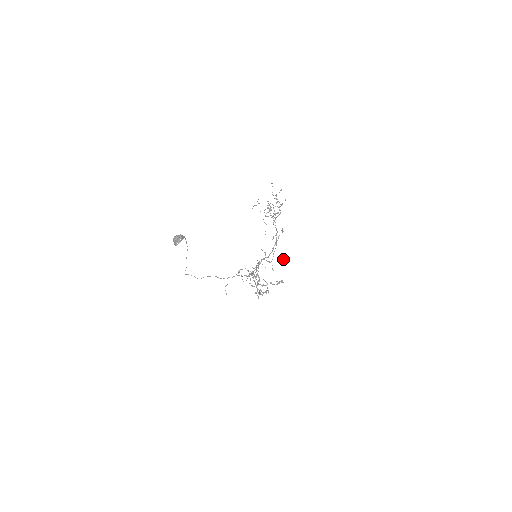
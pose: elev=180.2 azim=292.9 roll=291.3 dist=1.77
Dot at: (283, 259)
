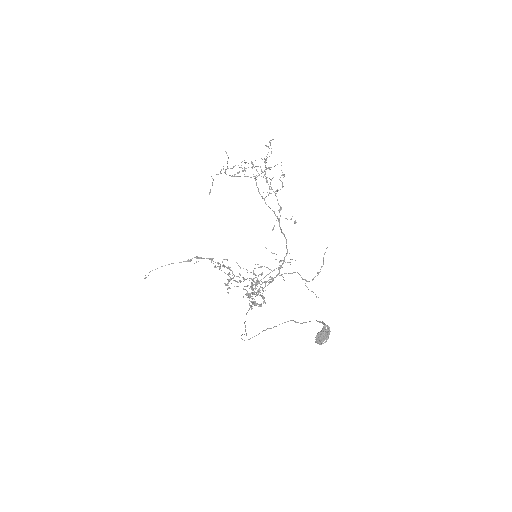
Dot at: (291, 259)
